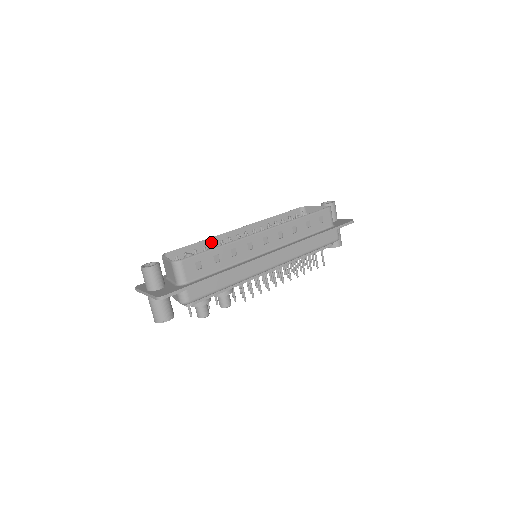
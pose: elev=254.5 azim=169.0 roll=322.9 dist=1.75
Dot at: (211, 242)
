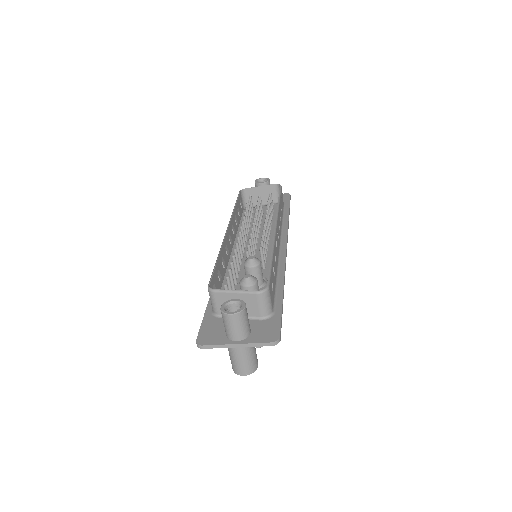
Dot at: (222, 255)
